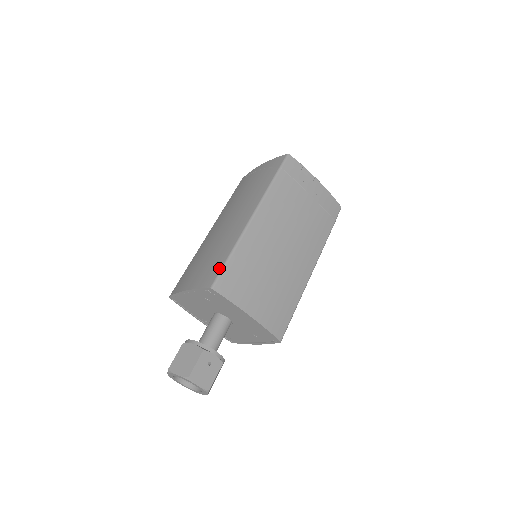
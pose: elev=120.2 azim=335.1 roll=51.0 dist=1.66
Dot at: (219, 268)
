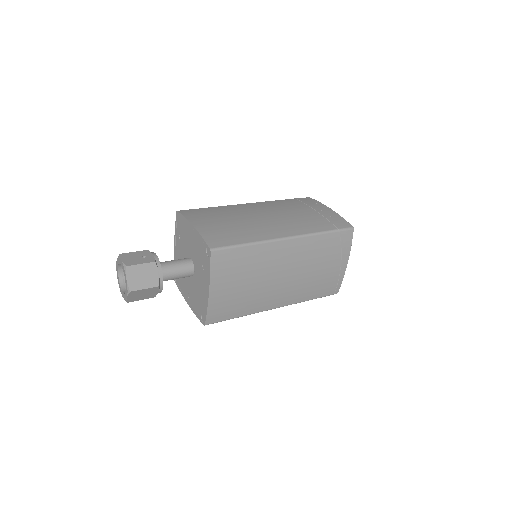
Dot at: occluded
